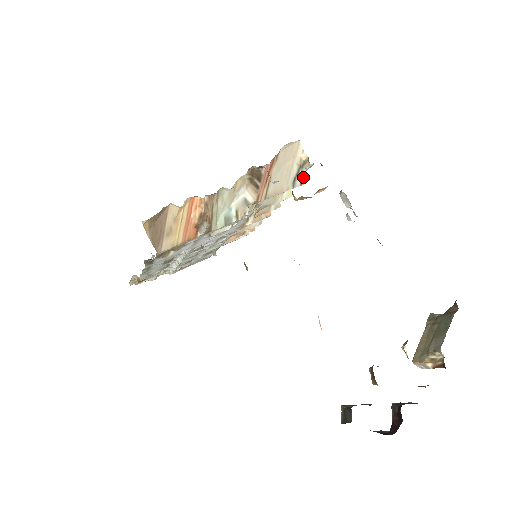
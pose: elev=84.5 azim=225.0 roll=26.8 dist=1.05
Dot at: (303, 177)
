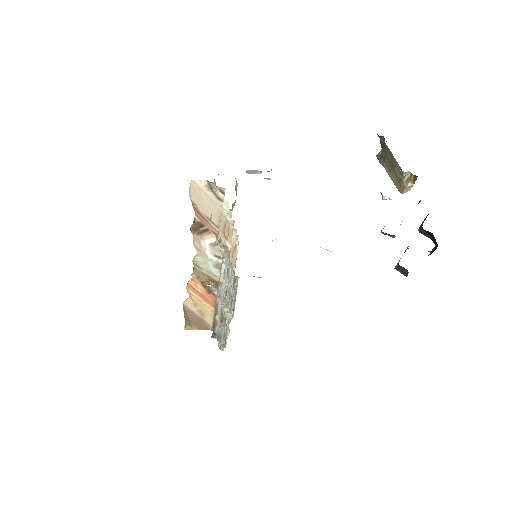
Dot at: (219, 190)
